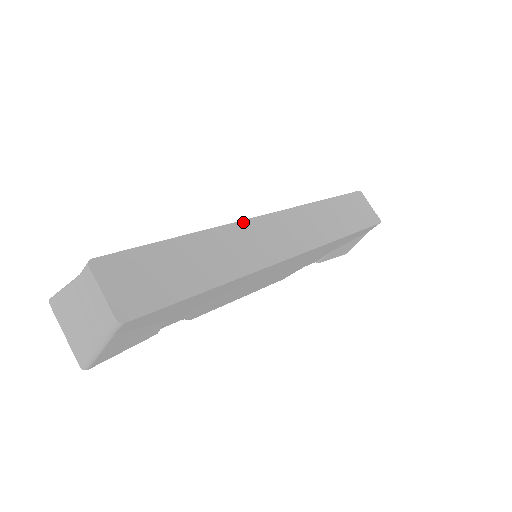
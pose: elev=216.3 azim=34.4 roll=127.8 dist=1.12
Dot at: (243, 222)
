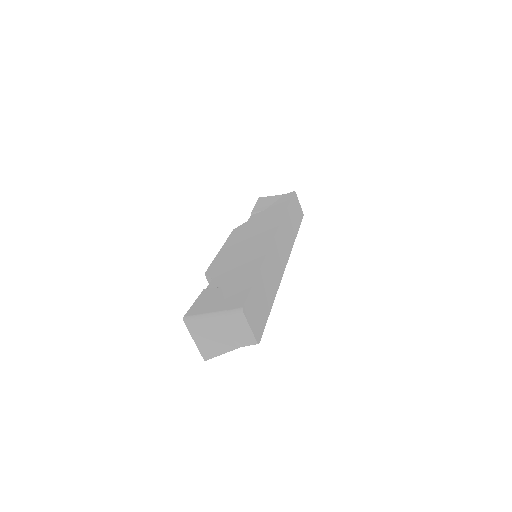
Dot at: (271, 247)
